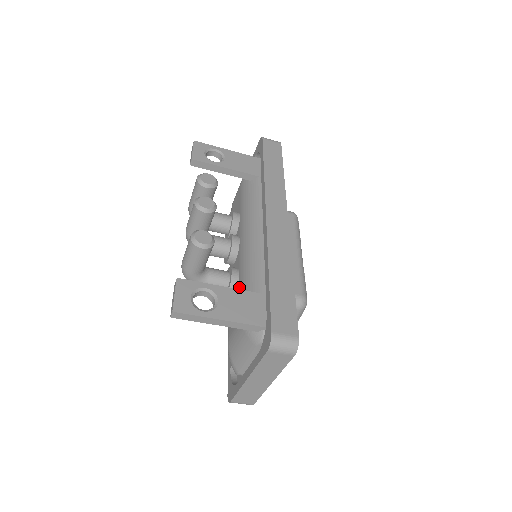
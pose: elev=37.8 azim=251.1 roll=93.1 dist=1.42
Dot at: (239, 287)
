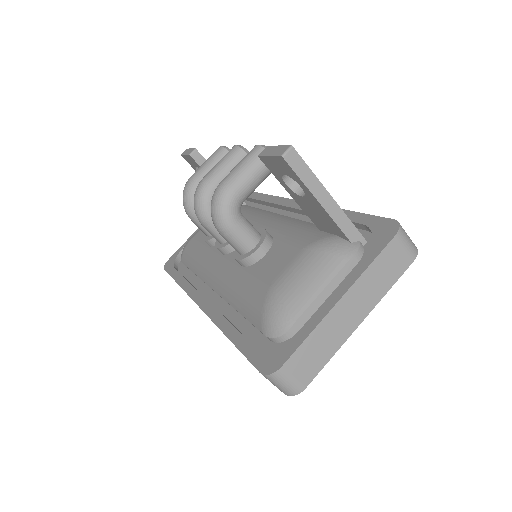
Dot at: (280, 238)
